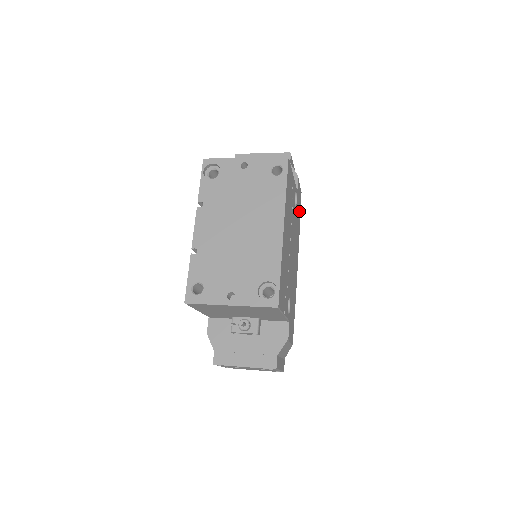
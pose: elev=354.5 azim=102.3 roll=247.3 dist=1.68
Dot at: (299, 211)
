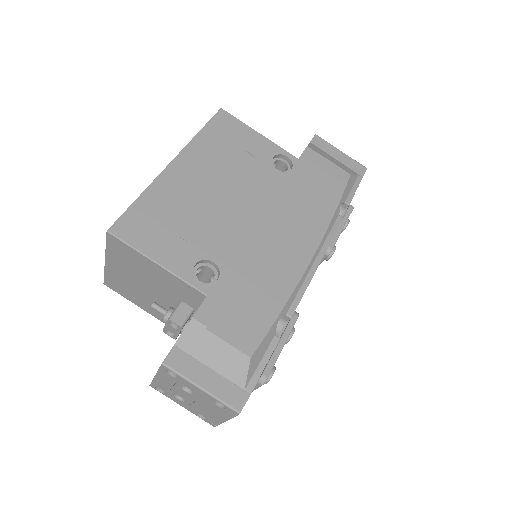
Dot at: (329, 191)
